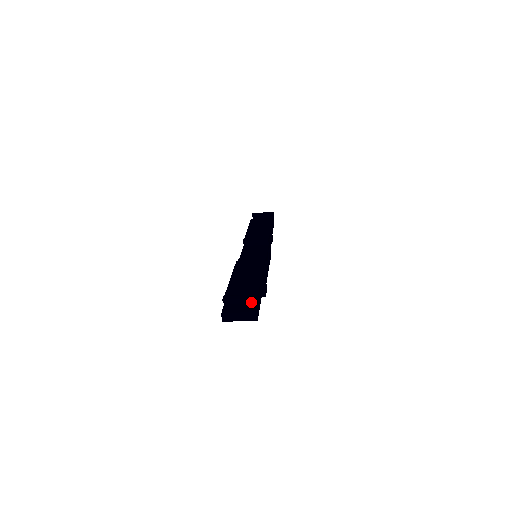
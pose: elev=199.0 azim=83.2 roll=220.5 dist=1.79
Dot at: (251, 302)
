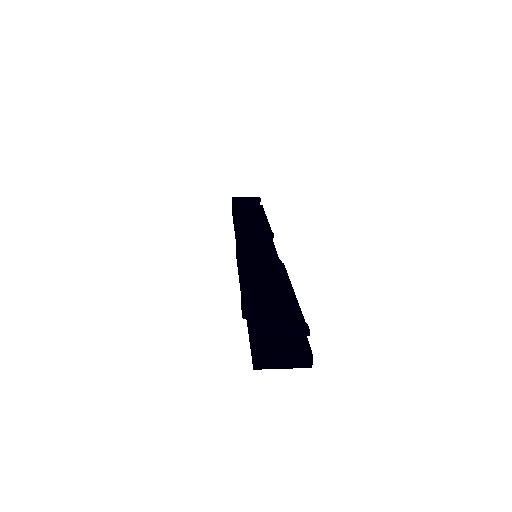
Dot at: (296, 335)
